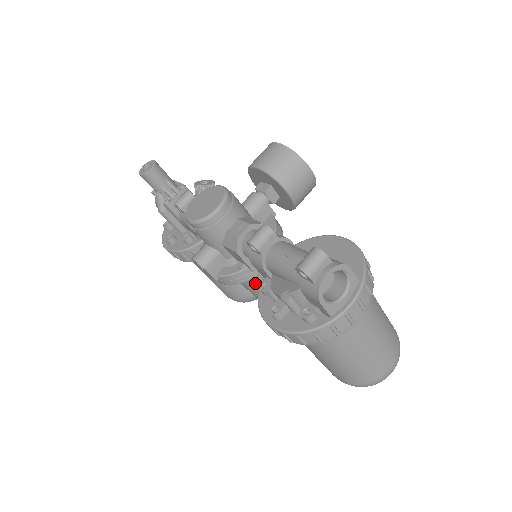
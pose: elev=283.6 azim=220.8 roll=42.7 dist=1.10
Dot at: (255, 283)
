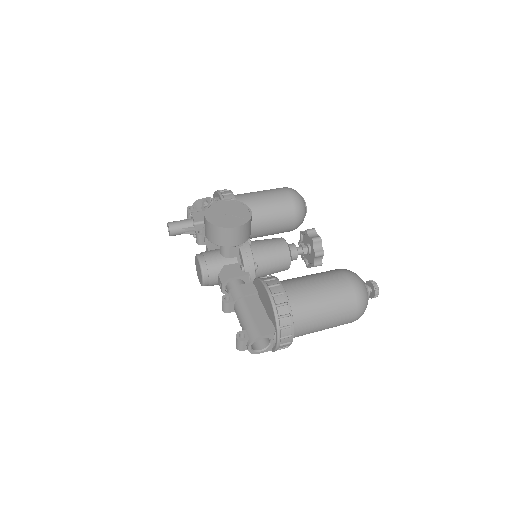
Dot at: (263, 276)
